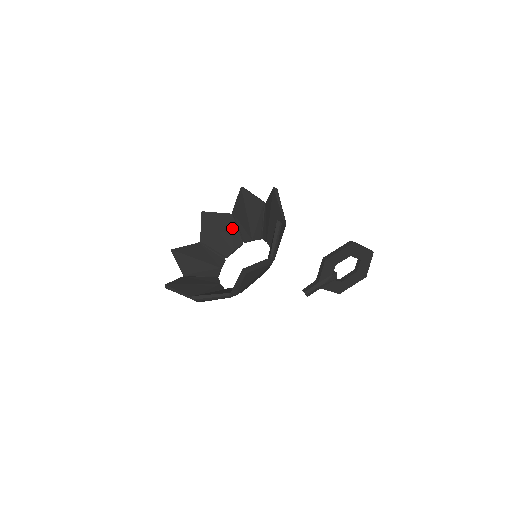
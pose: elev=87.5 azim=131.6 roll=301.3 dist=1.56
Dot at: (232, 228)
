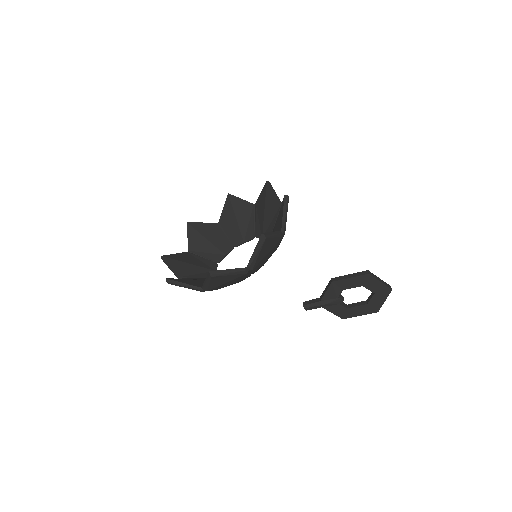
Dot at: (250, 219)
